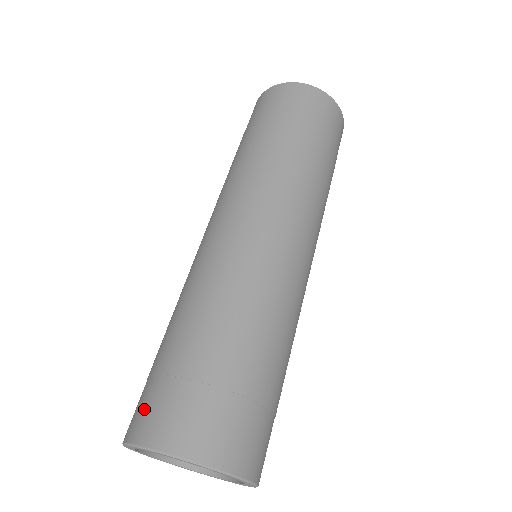
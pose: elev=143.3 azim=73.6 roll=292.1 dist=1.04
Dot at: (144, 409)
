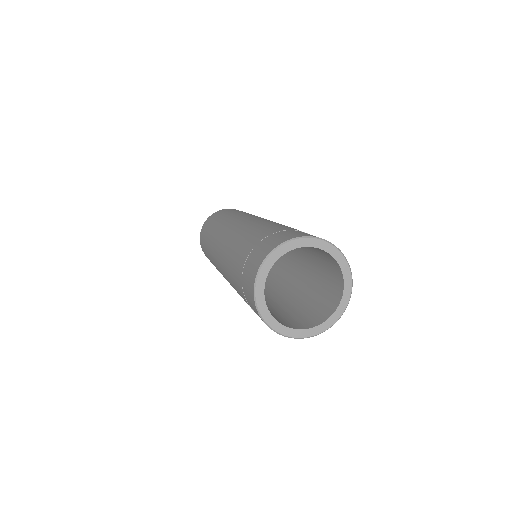
Dot at: (261, 250)
